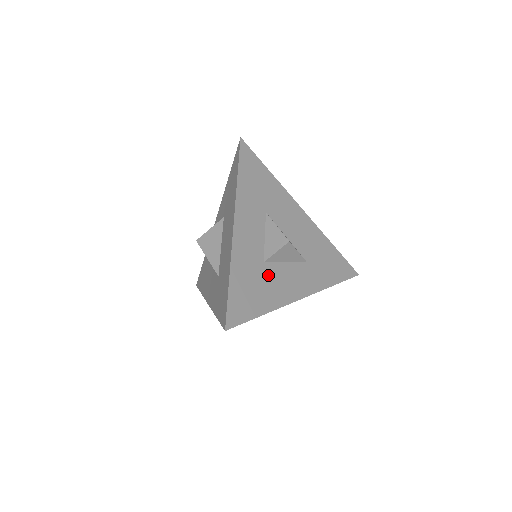
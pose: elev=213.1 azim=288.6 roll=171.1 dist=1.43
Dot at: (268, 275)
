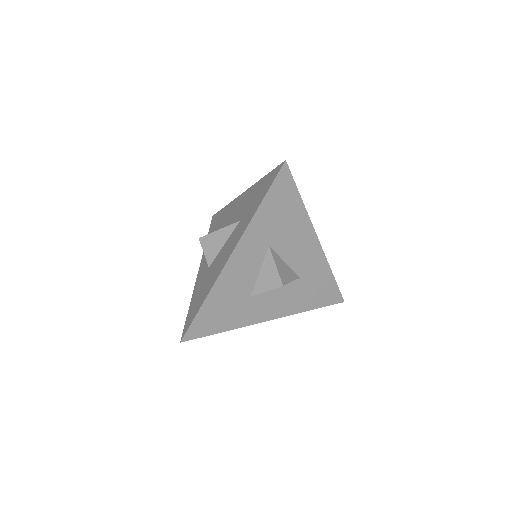
Dot at: occluded
